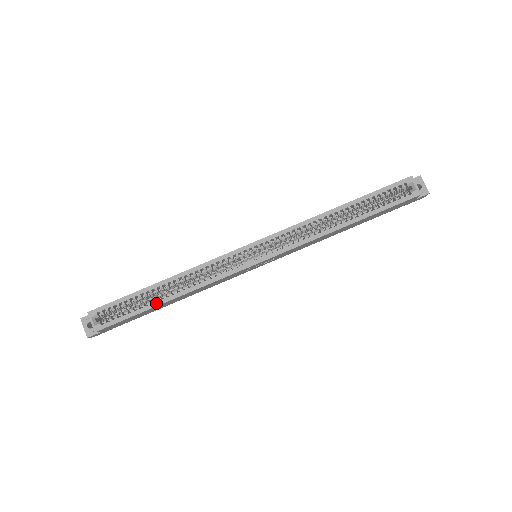
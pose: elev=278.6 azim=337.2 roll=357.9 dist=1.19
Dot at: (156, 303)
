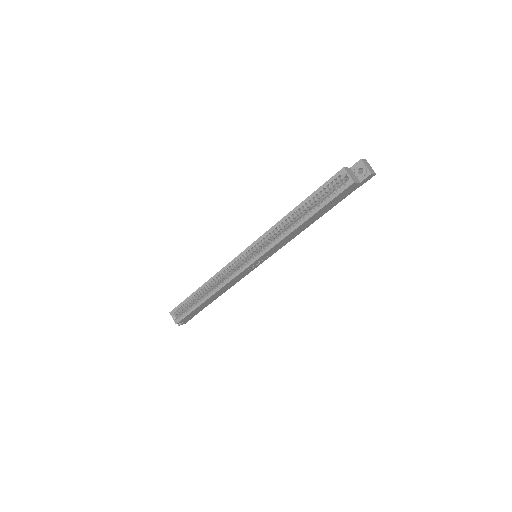
Dot at: (201, 302)
